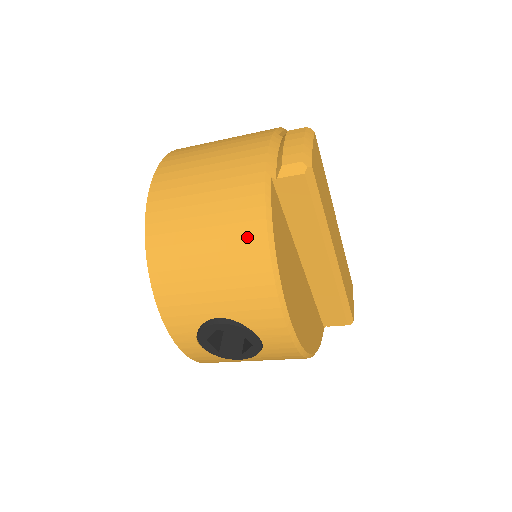
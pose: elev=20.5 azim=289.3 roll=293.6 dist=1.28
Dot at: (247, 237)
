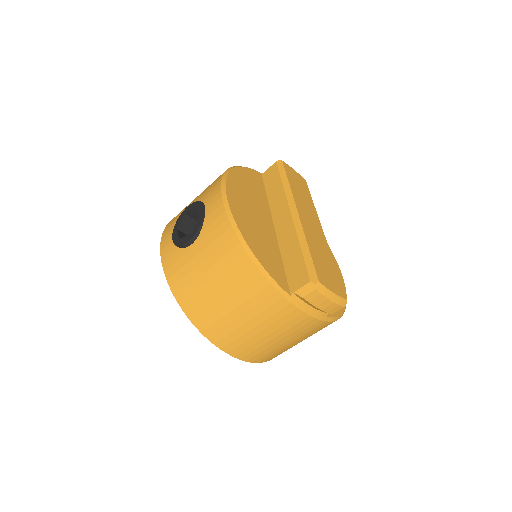
Dot at: occluded
